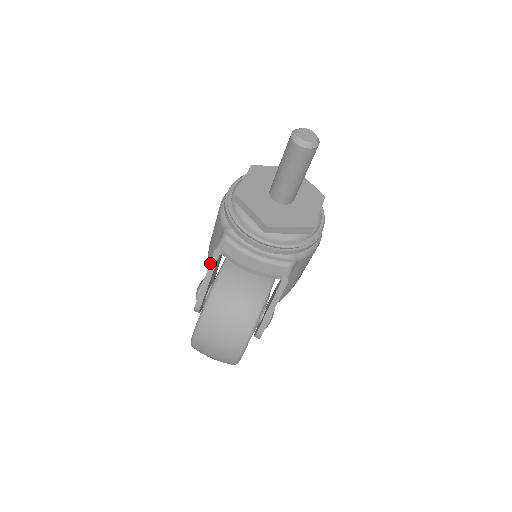
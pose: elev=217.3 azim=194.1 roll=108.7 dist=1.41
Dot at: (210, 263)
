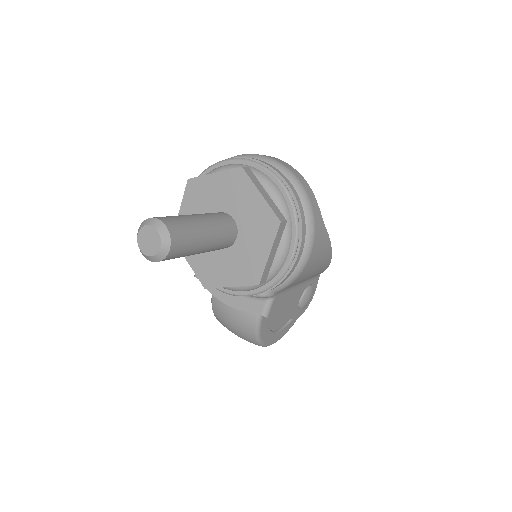
Dot at: occluded
